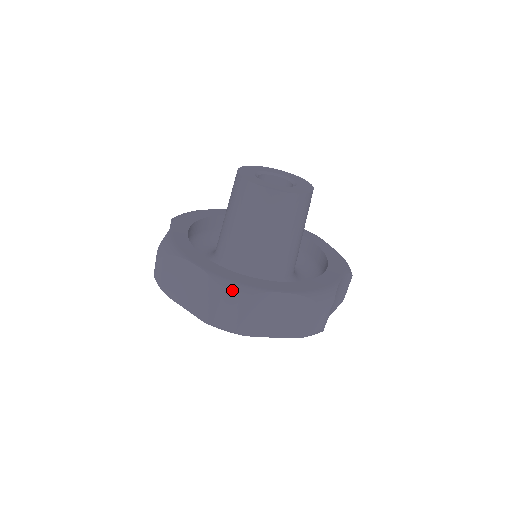
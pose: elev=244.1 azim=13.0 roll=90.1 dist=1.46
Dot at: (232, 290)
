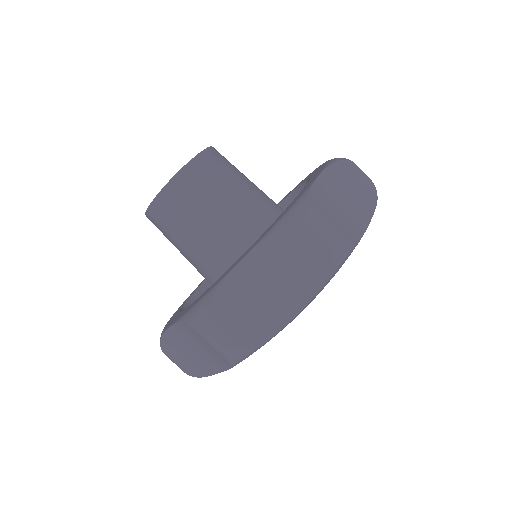
Dot at: (196, 313)
